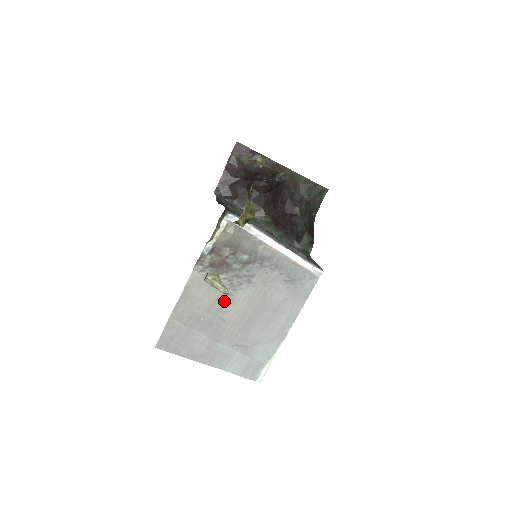
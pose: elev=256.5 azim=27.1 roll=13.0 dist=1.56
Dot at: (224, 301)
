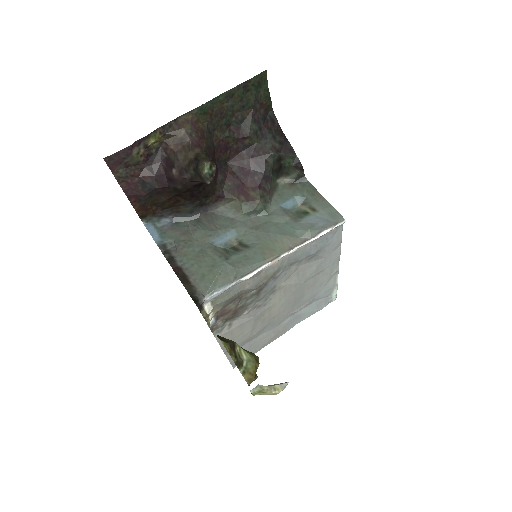
Dot at: (262, 315)
